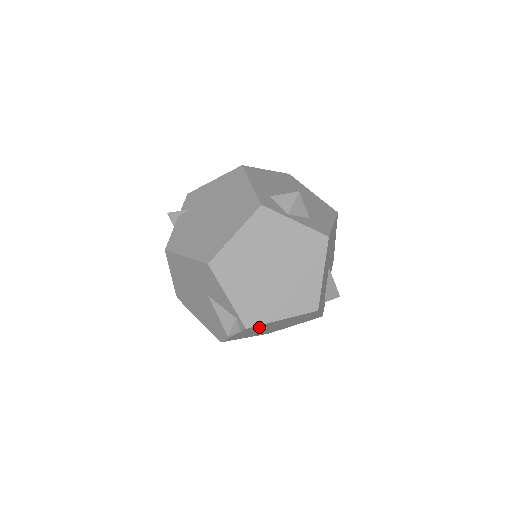
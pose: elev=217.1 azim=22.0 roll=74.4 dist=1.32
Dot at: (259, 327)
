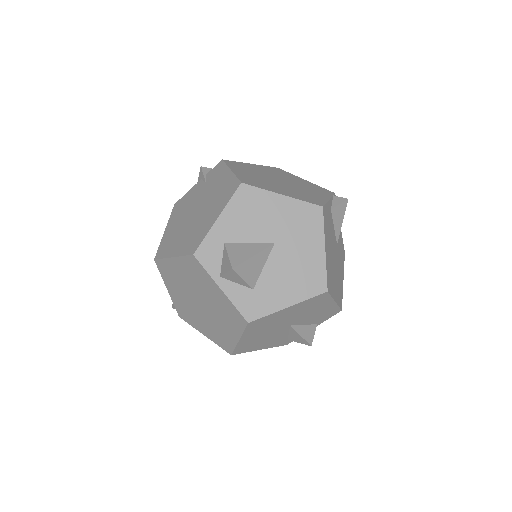
Dot at: occluded
